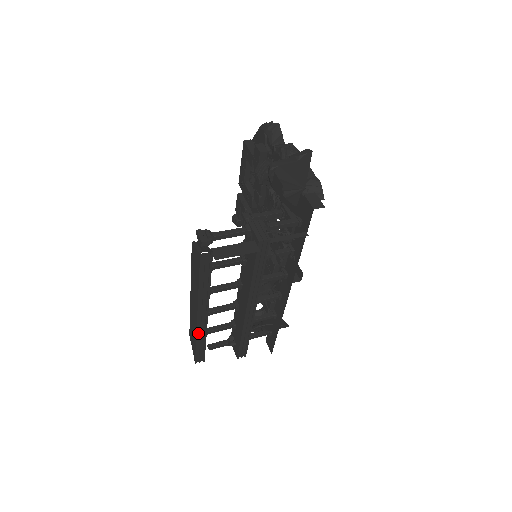
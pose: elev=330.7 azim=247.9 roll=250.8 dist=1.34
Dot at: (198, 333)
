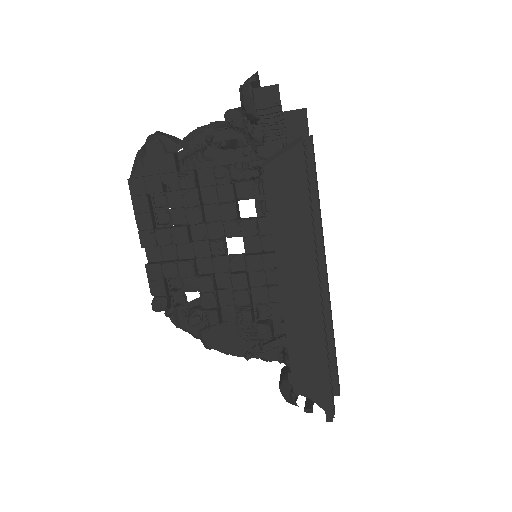
Dot at: (323, 335)
